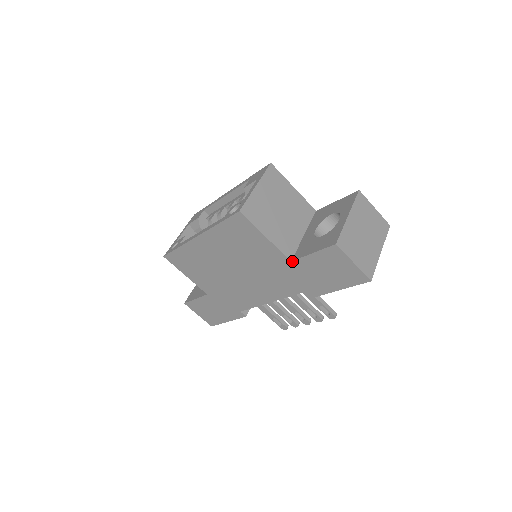
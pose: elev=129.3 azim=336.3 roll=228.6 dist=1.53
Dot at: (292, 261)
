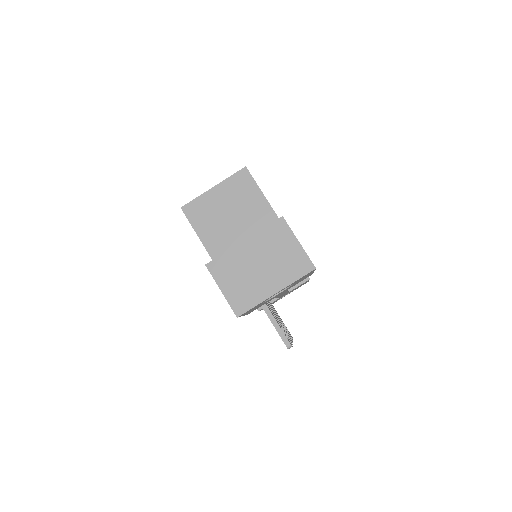
Dot at: occluded
